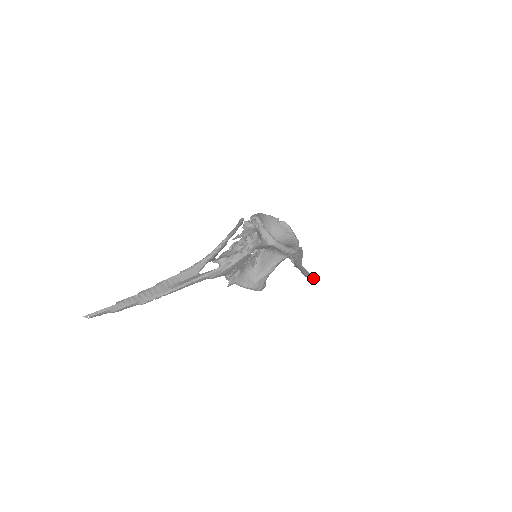
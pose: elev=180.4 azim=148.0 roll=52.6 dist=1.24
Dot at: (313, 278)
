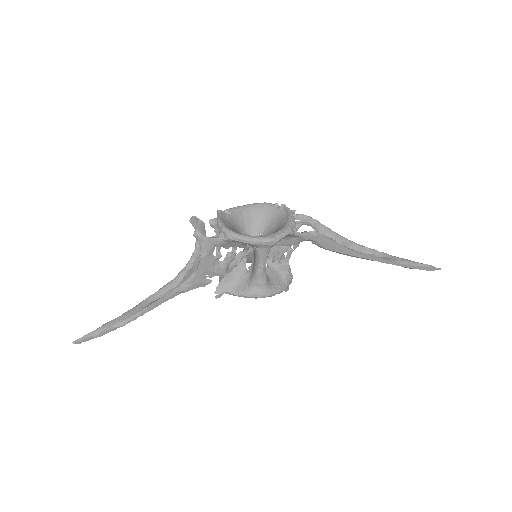
Dot at: (439, 268)
